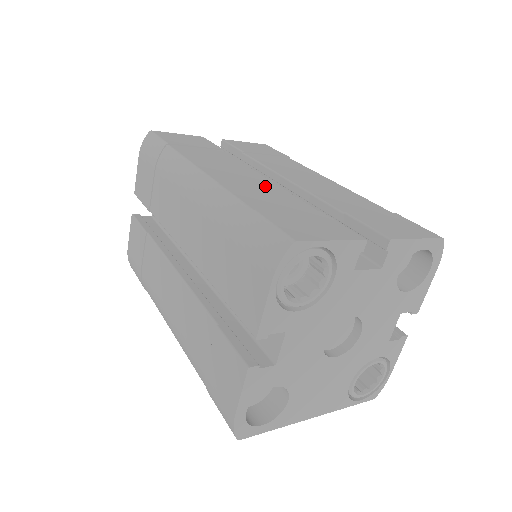
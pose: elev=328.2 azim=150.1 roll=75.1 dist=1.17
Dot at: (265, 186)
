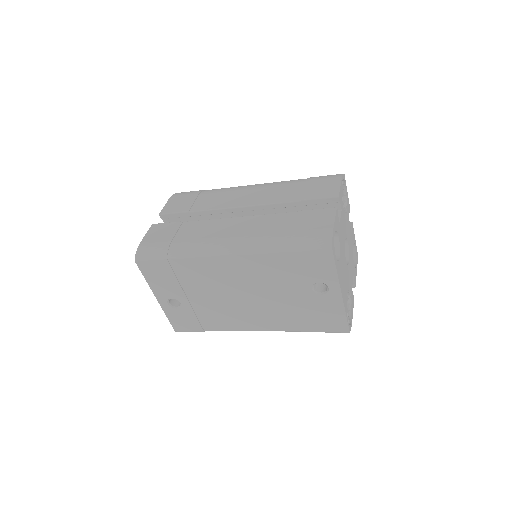
Dot at: occluded
